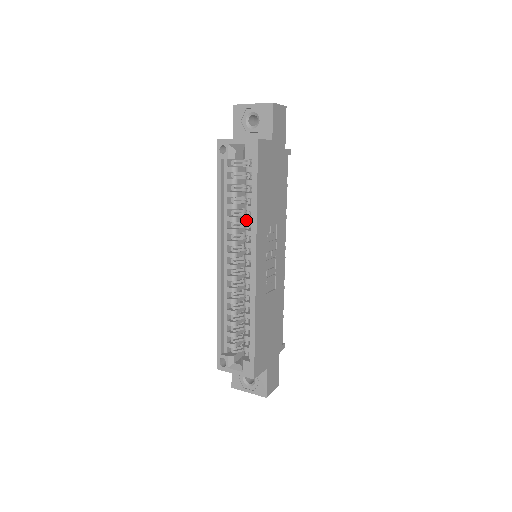
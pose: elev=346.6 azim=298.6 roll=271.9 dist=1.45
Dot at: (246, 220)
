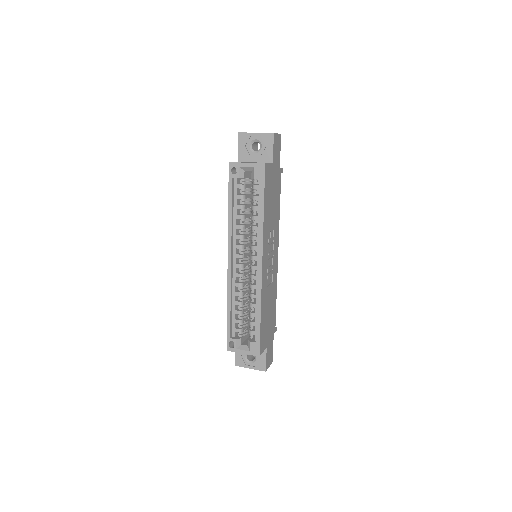
Dot at: (253, 228)
